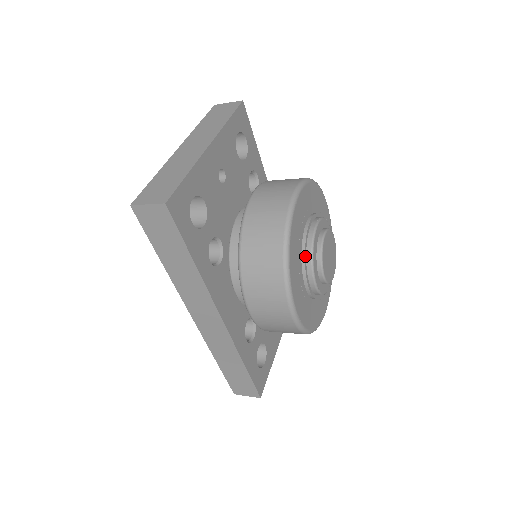
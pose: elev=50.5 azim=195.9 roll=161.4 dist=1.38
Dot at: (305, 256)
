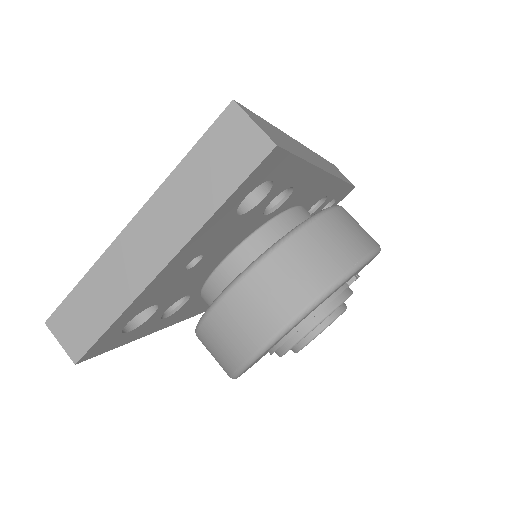
Dot at: (274, 351)
